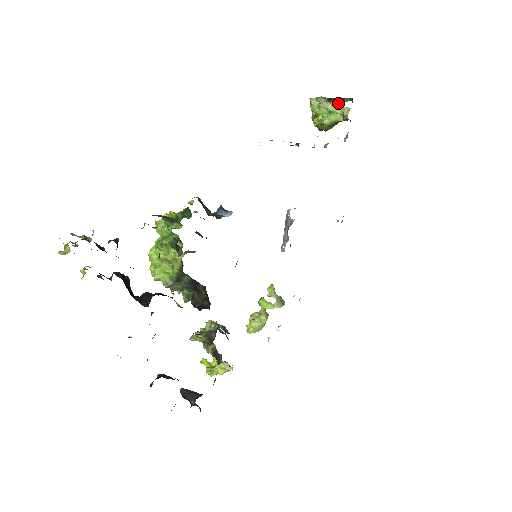
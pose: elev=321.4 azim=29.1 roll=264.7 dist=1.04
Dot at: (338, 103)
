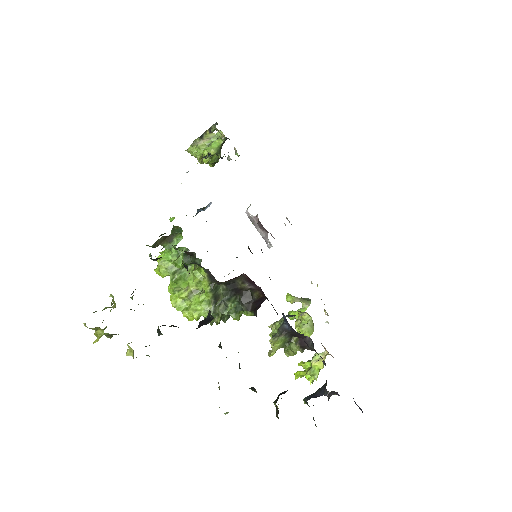
Dot at: (209, 135)
